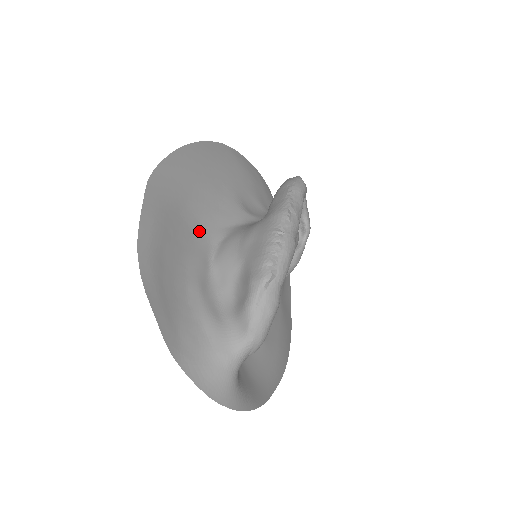
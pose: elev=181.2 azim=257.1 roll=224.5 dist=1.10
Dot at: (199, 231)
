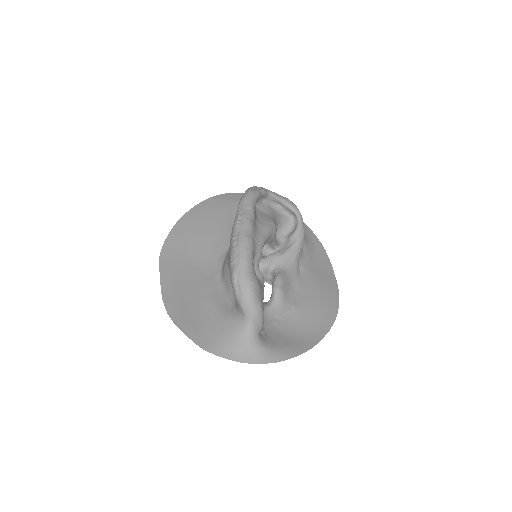
Dot at: (208, 266)
